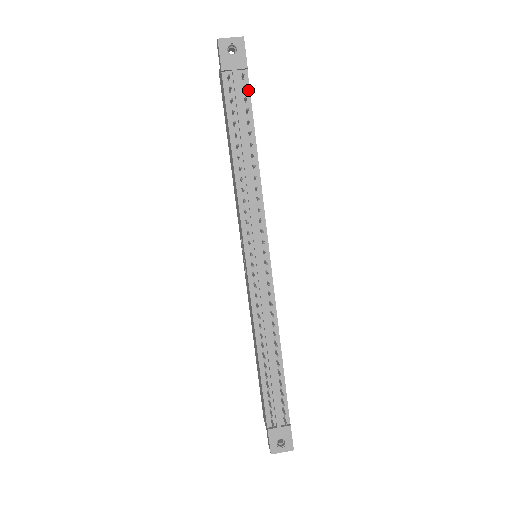
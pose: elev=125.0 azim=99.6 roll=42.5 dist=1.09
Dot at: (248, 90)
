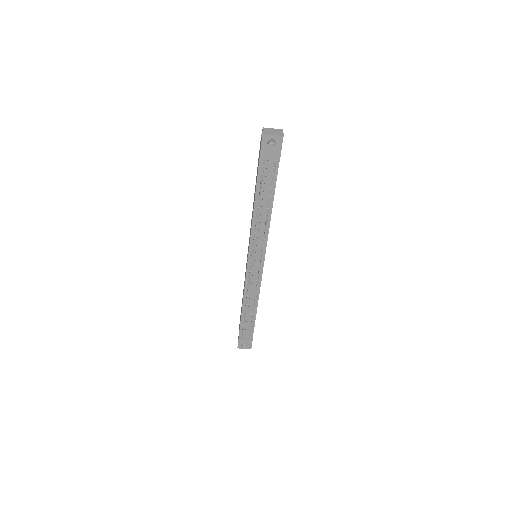
Dot at: (277, 170)
